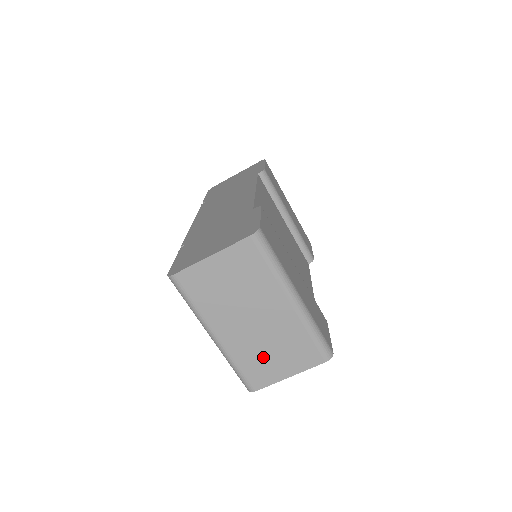
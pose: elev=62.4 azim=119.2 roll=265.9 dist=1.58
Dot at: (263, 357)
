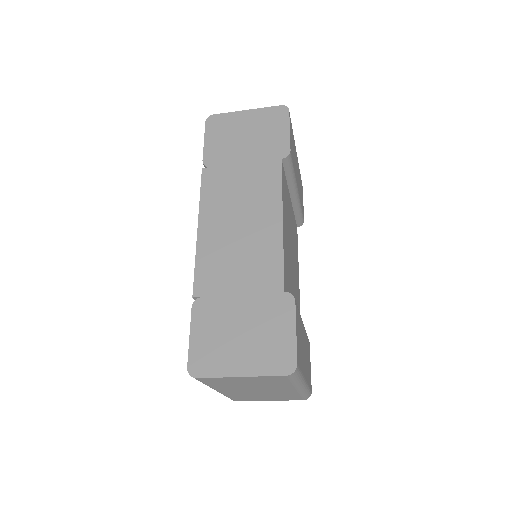
Dot at: (254, 397)
